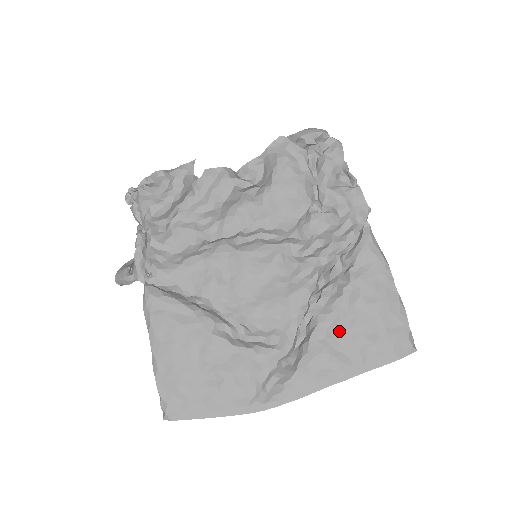
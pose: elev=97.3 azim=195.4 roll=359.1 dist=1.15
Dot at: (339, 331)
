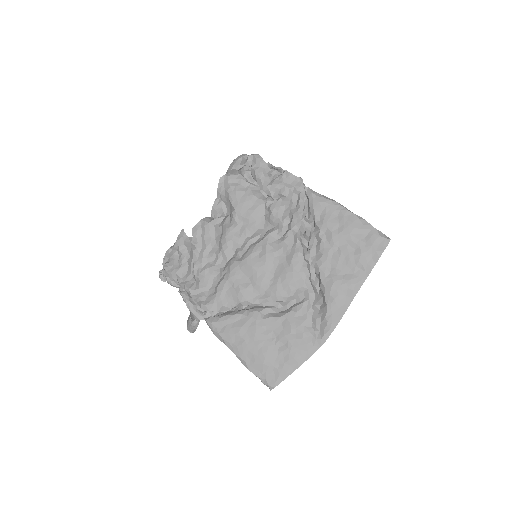
Dot at: (335, 263)
